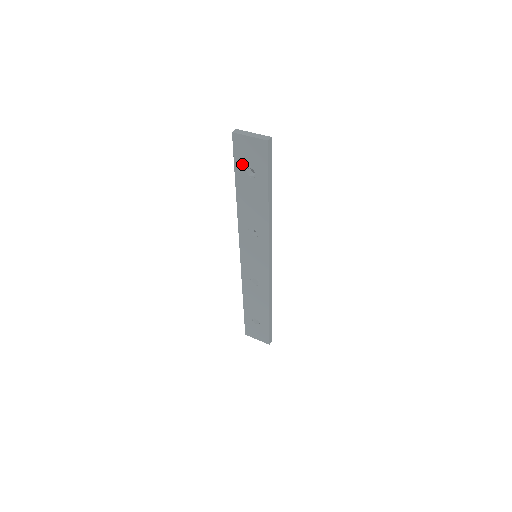
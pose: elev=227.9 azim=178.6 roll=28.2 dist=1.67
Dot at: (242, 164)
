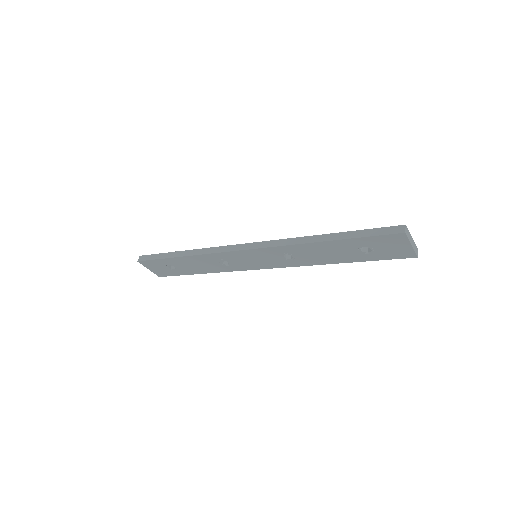
Dot at: (370, 243)
